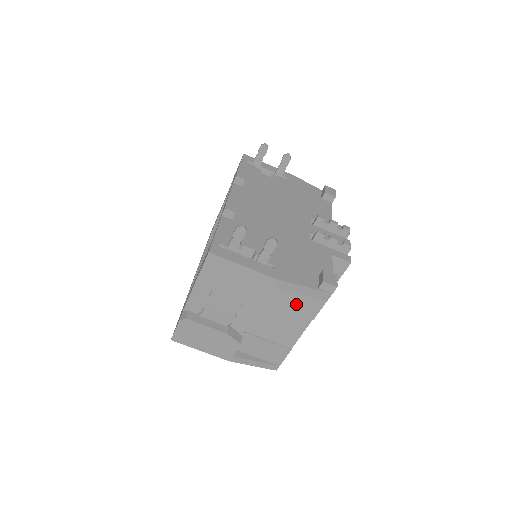
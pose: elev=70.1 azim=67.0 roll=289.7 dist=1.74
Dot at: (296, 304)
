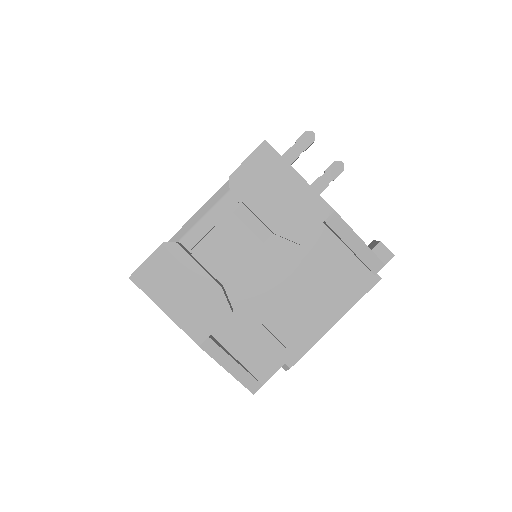
Dot at: (333, 270)
